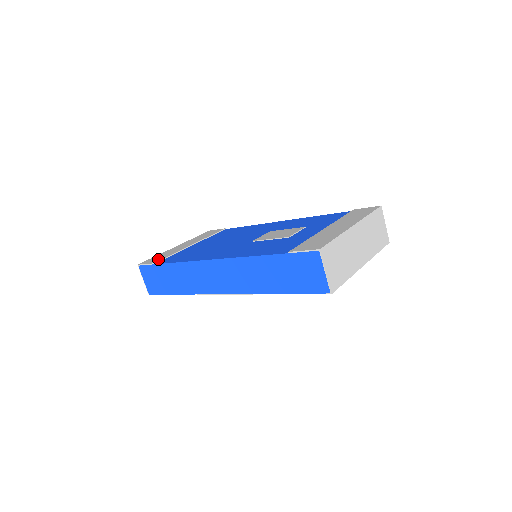
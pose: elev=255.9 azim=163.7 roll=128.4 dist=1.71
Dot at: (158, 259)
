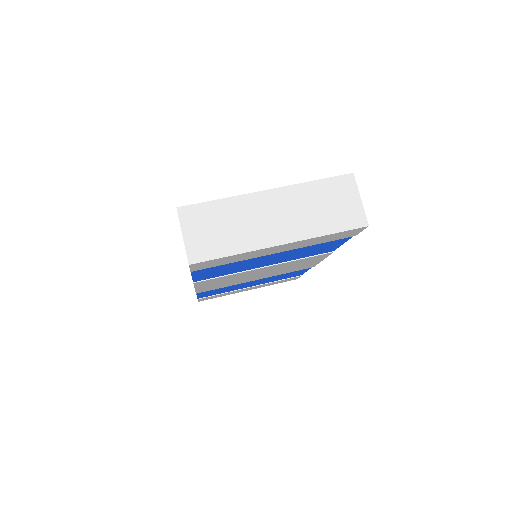
Dot at: occluded
